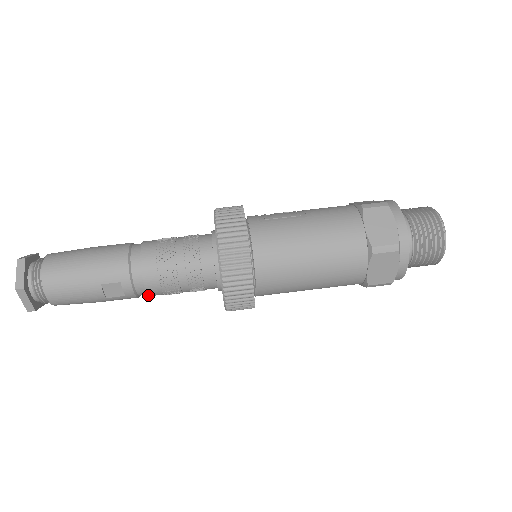
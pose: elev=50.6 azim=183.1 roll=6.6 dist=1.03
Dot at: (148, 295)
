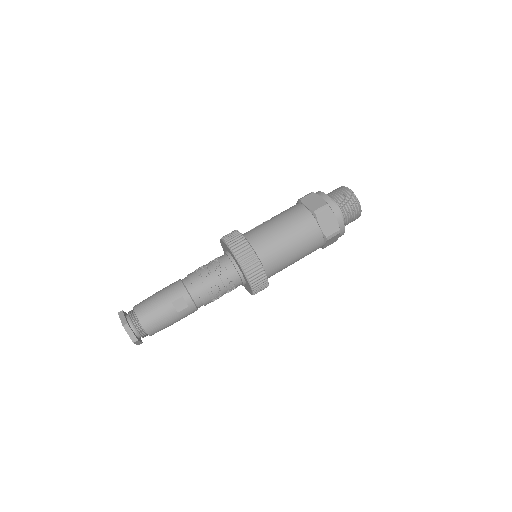
Dot at: (202, 302)
